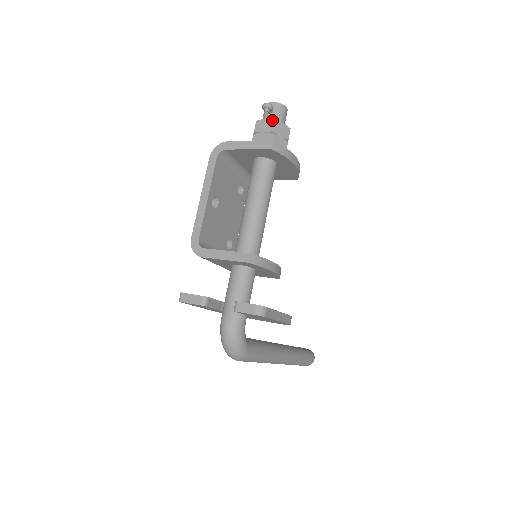
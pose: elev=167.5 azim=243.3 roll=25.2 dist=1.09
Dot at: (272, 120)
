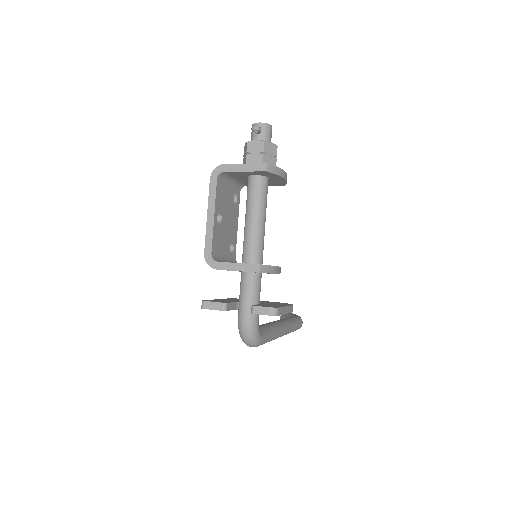
Dot at: (262, 141)
